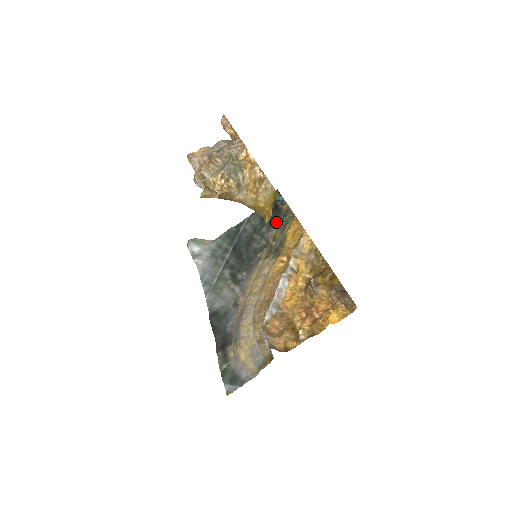
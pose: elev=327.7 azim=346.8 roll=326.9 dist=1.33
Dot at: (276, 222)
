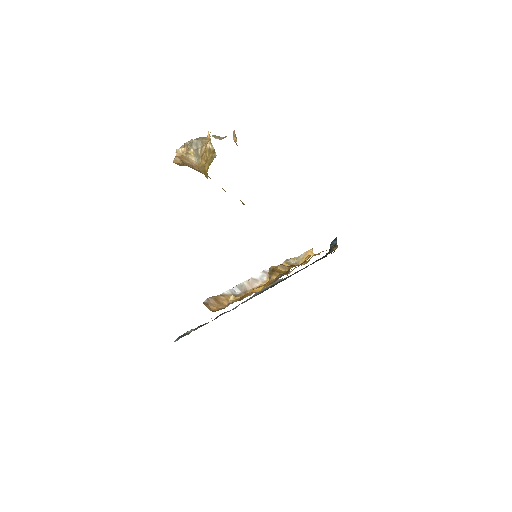
Dot at: occluded
